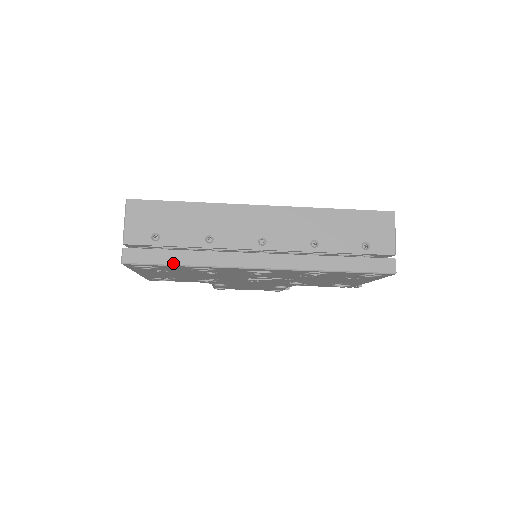
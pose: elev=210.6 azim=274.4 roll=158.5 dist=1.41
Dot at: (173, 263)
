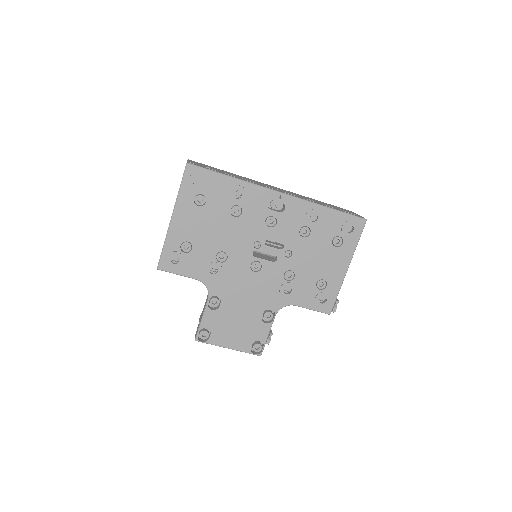
Dot at: (222, 173)
